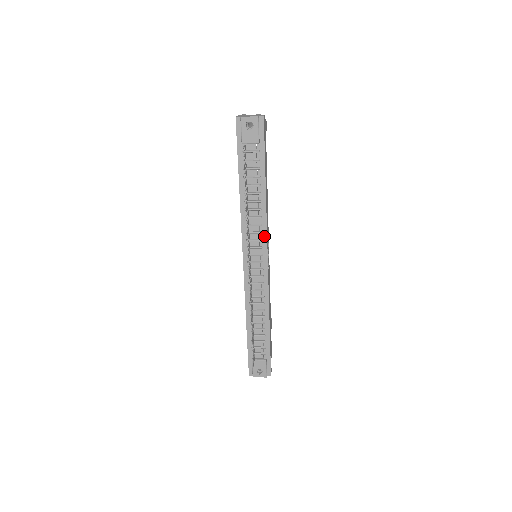
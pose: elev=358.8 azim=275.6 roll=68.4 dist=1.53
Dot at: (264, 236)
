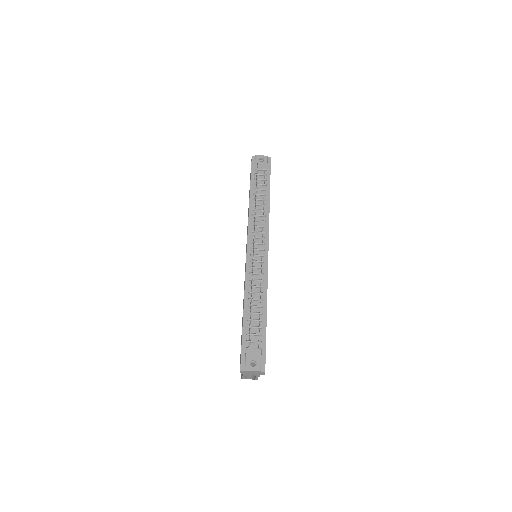
Dot at: (266, 230)
